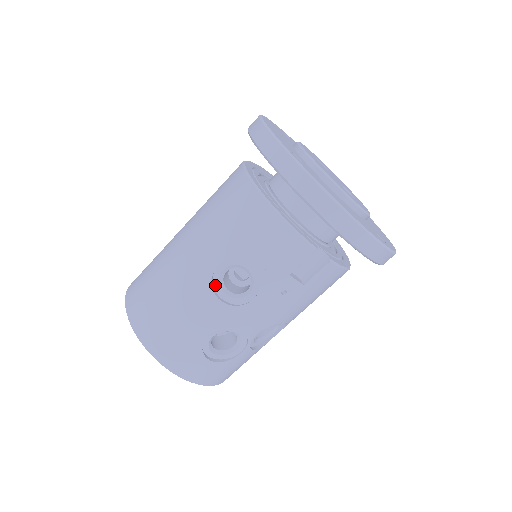
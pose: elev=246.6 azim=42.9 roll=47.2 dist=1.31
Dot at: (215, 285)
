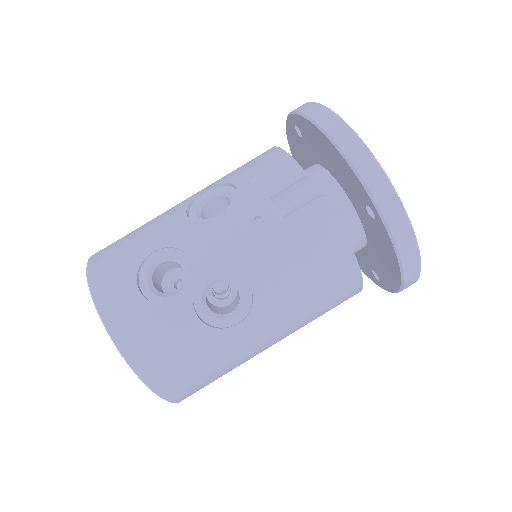
Dot at: (192, 208)
